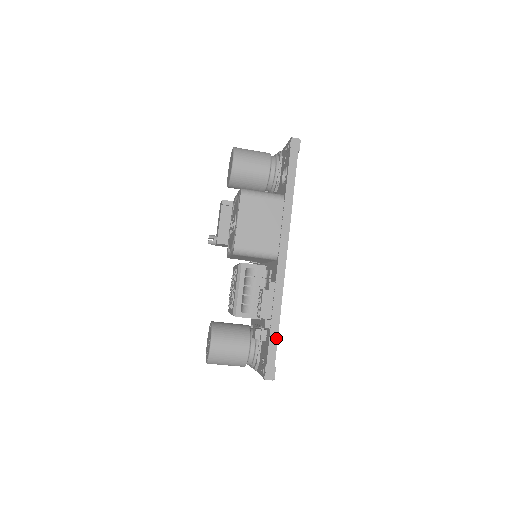
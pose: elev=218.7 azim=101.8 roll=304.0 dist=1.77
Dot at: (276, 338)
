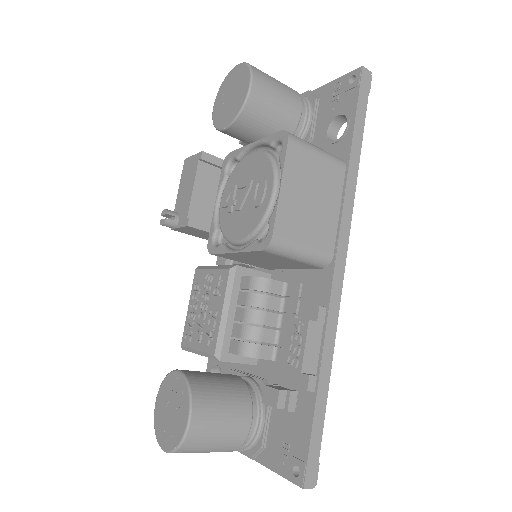
Dot at: (323, 409)
